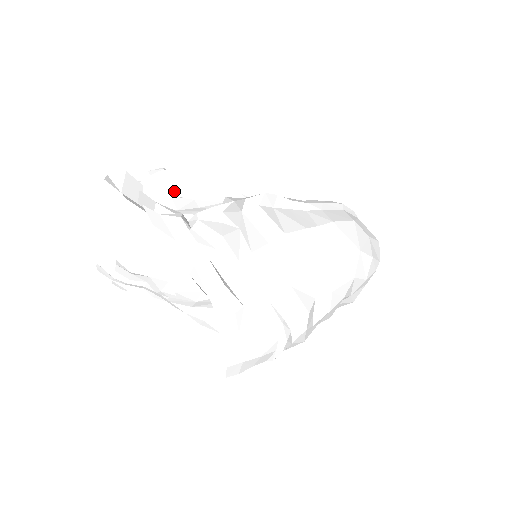
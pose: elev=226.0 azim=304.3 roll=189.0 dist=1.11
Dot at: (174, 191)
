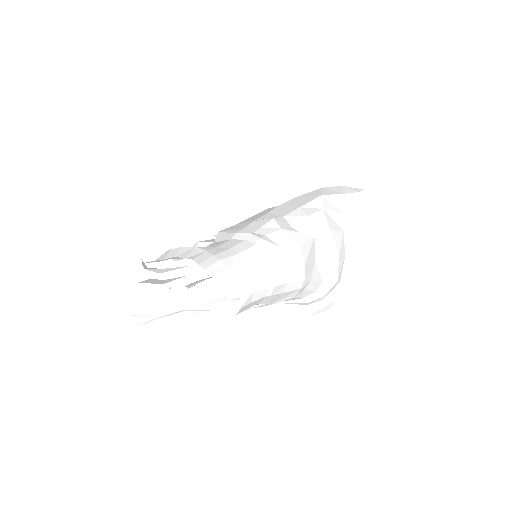
Dot at: occluded
